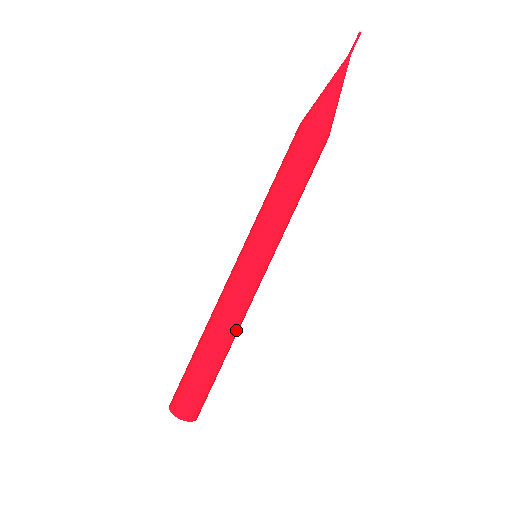
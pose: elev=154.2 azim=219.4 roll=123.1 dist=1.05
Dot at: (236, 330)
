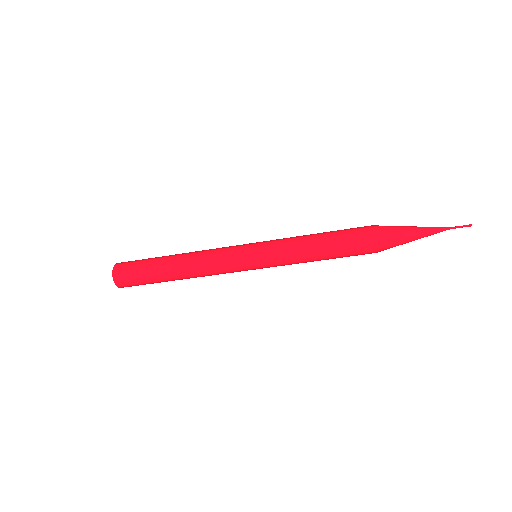
Dot at: (195, 274)
